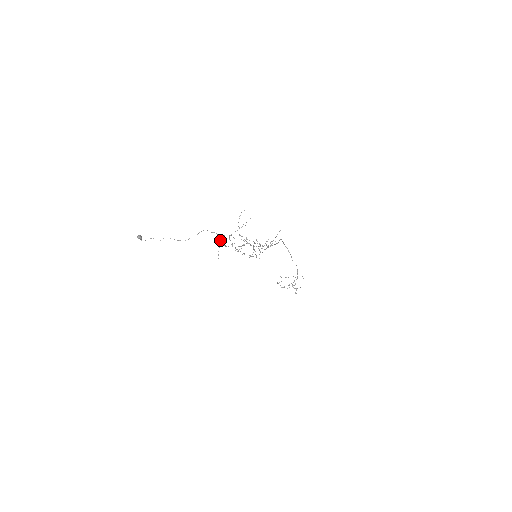
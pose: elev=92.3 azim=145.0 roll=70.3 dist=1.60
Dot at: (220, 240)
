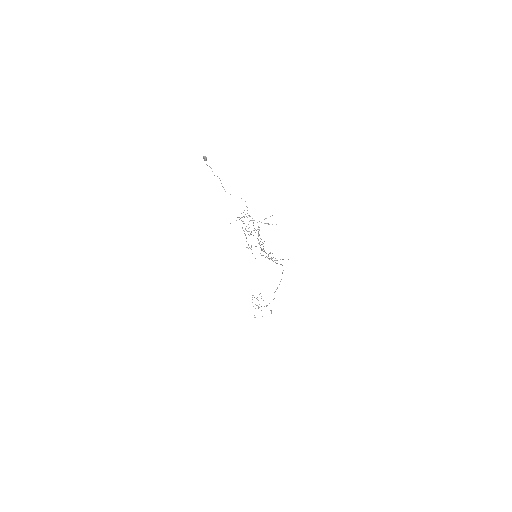
Dot at: occluded
